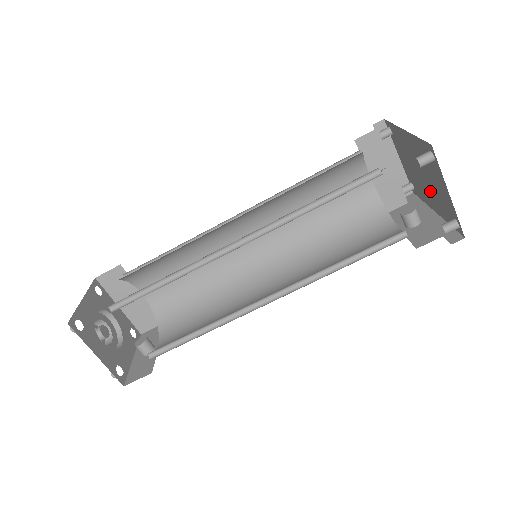
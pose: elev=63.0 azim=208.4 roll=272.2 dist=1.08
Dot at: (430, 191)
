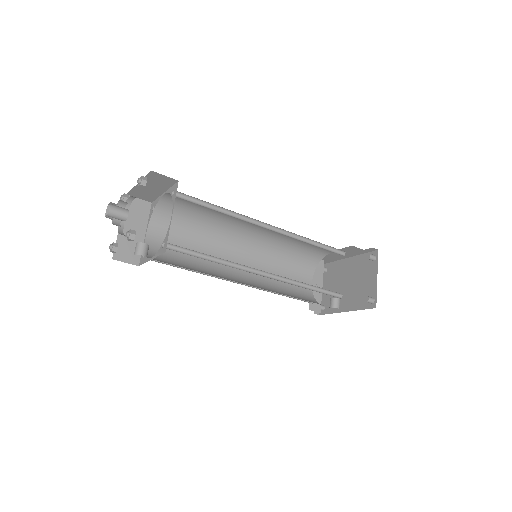
Dot at: (351, 294)
